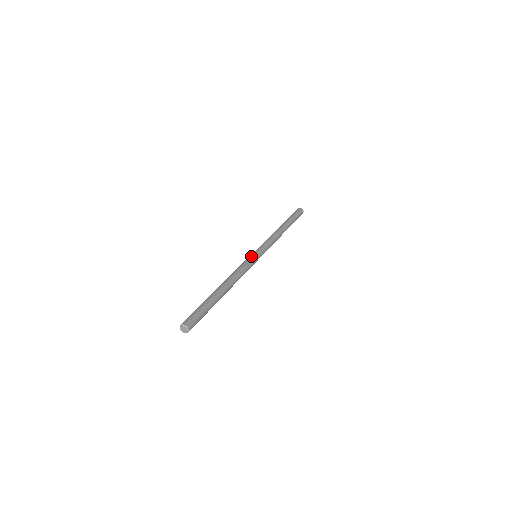
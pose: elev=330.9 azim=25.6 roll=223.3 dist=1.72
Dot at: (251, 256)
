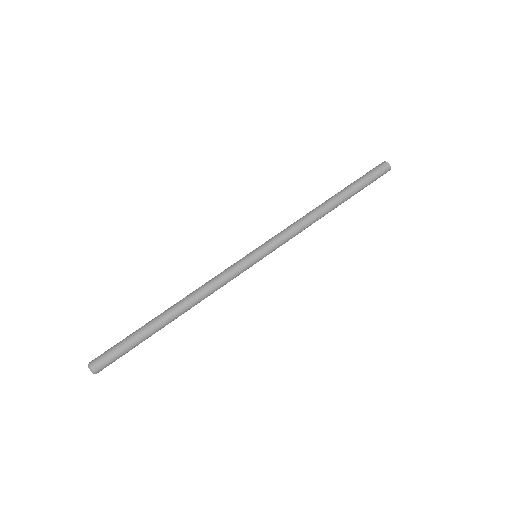
Dot at: (246, 263)
